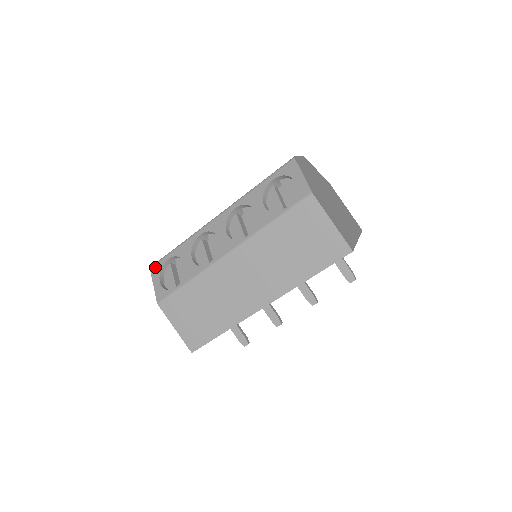
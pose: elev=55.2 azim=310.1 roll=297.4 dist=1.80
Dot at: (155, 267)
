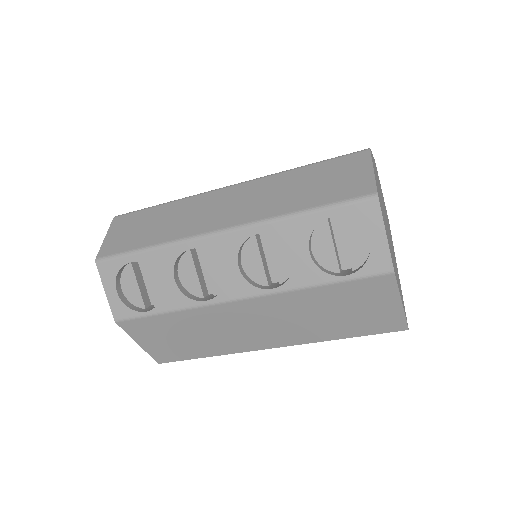
Dot at: (106, 265)
